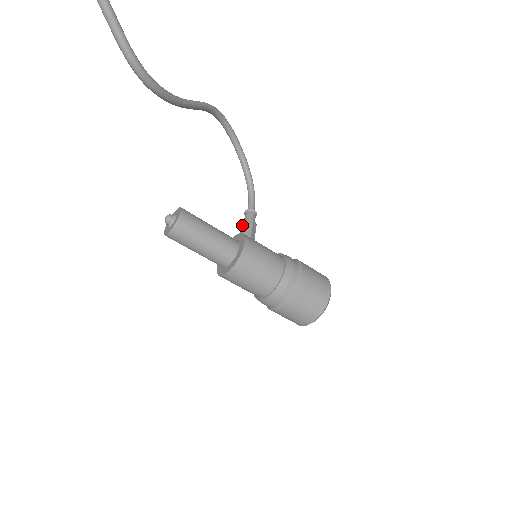
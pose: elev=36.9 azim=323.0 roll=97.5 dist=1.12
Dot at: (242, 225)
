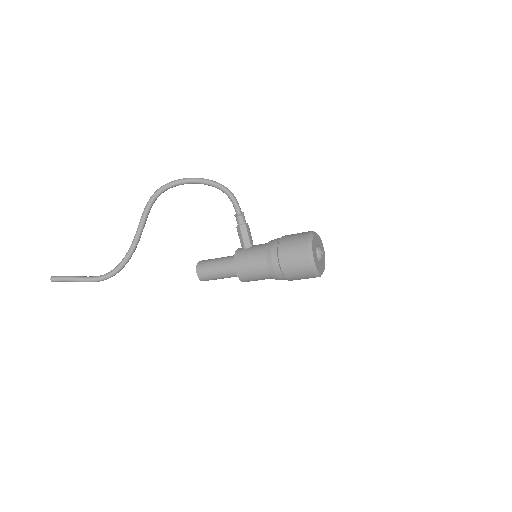
Dot at: (239, 232)
